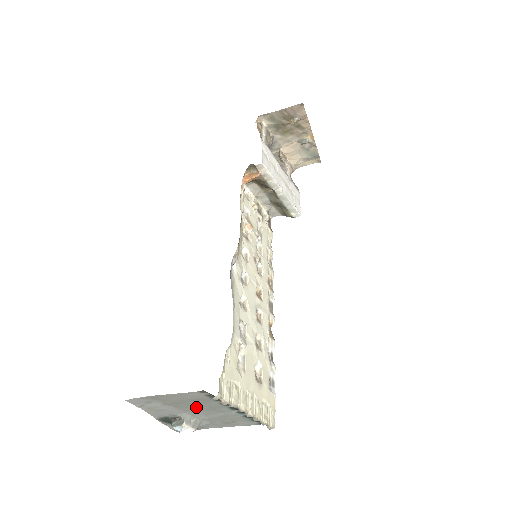
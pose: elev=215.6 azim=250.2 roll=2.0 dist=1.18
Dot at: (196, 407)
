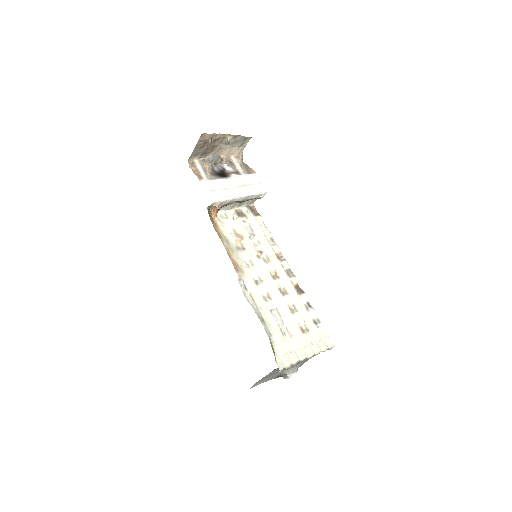
Dot at: (283, 369)
